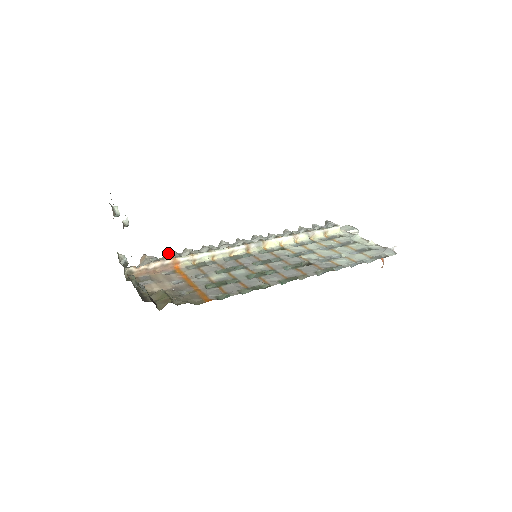
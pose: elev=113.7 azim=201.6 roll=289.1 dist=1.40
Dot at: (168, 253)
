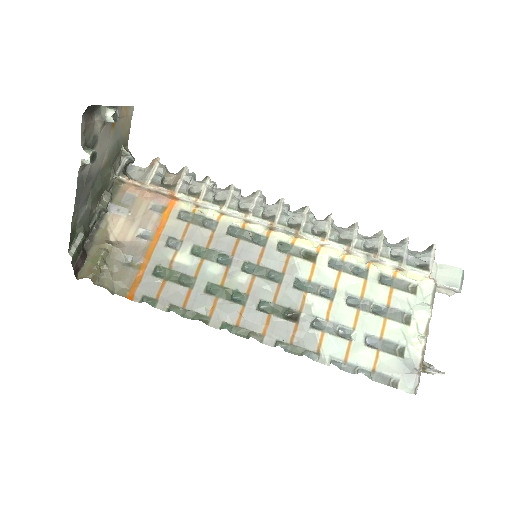
Dot at: (180, 175)
